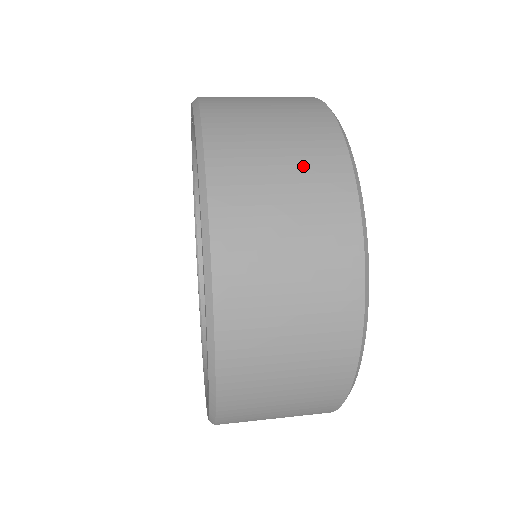
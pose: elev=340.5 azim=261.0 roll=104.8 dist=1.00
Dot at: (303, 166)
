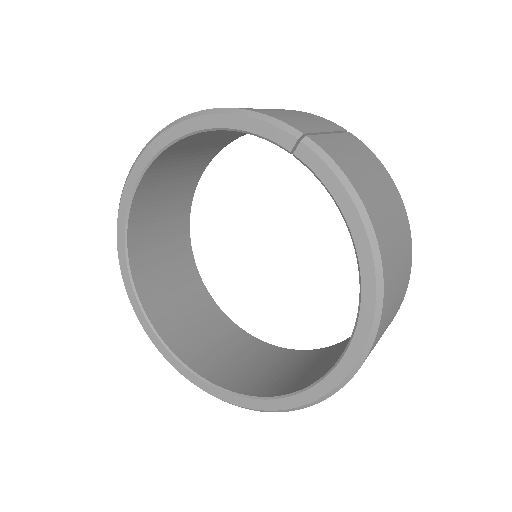
Dot at: (403, 282)
